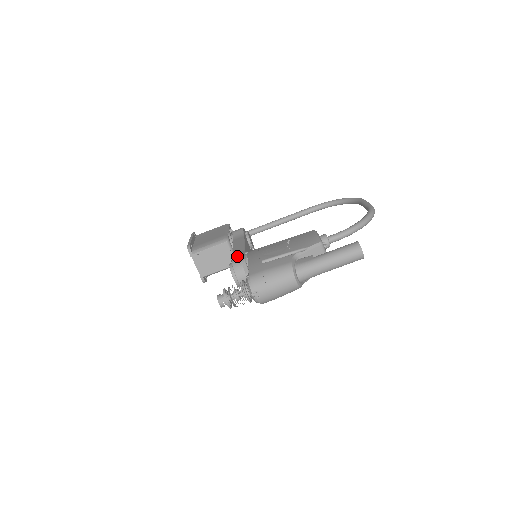
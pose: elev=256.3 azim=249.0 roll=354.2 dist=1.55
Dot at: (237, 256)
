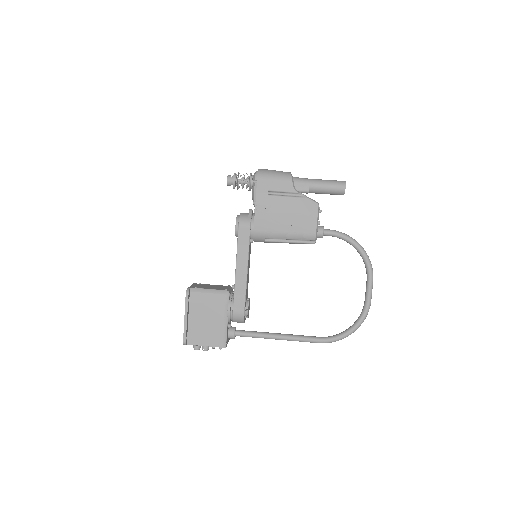
Dot at: occluded
